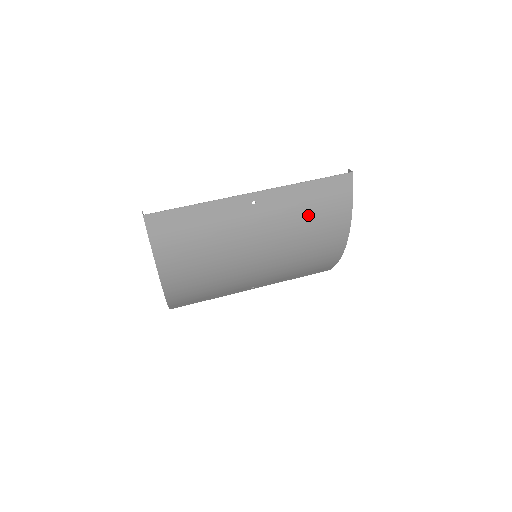
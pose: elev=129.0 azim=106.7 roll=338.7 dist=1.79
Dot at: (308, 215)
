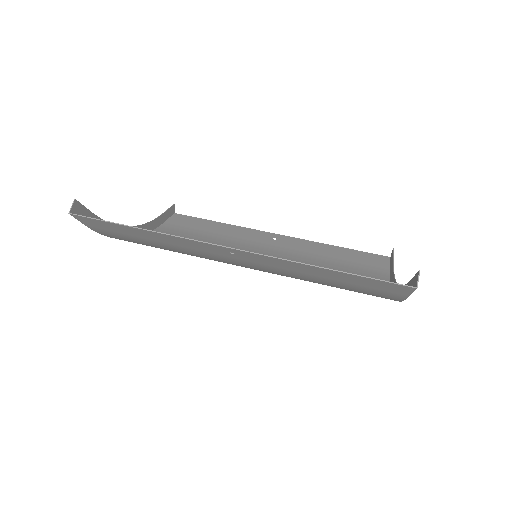
Dot at: (324, 282)
